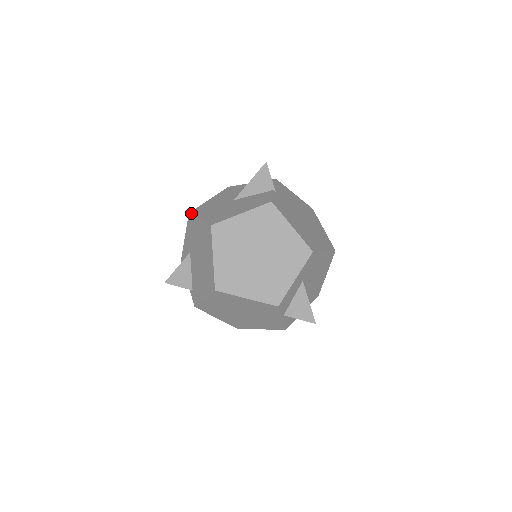
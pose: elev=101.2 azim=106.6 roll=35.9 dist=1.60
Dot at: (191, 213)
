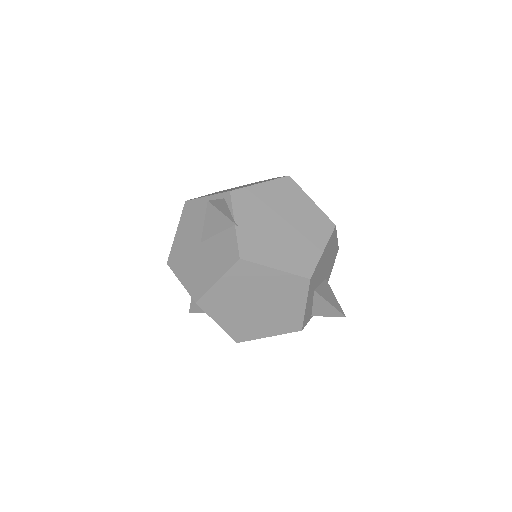
Dot at: (169, 266)
